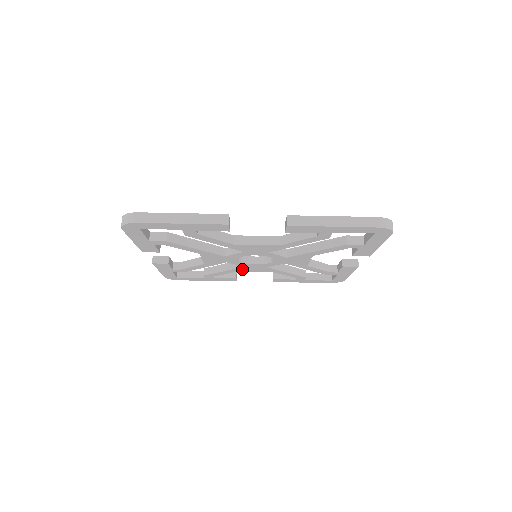
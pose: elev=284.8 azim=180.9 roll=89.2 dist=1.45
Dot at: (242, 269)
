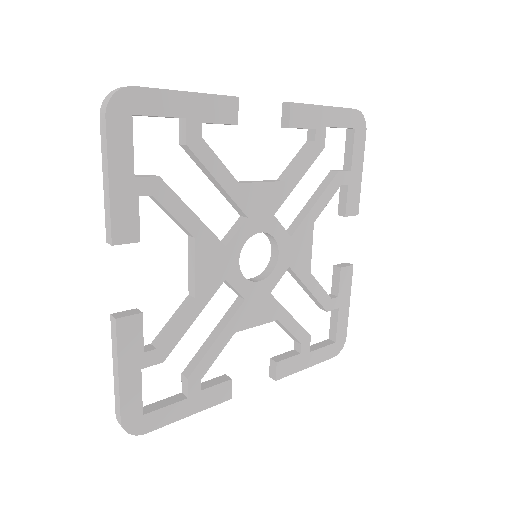
Dot at: (241, 316)
